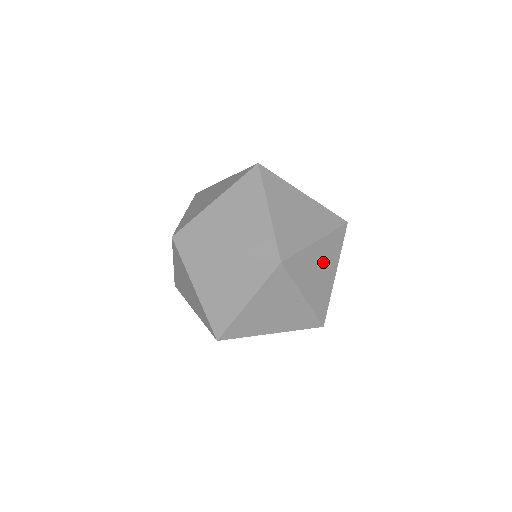
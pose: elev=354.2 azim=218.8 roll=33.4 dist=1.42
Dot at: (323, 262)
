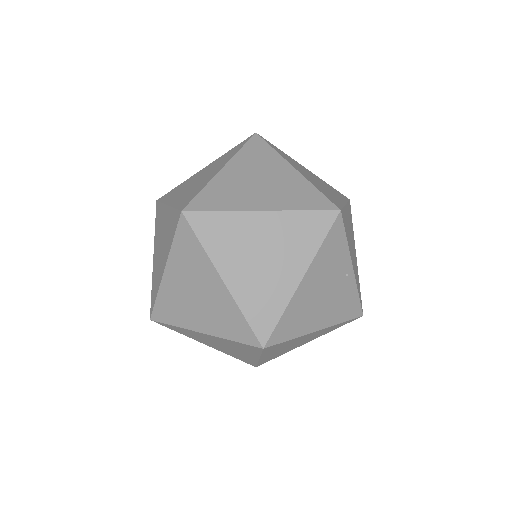
Dot at: (351, 233)
